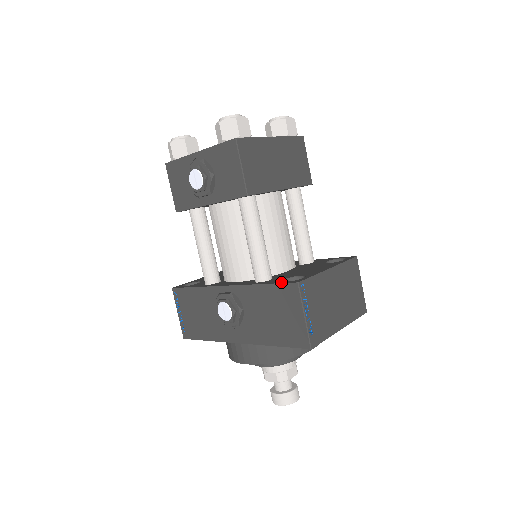
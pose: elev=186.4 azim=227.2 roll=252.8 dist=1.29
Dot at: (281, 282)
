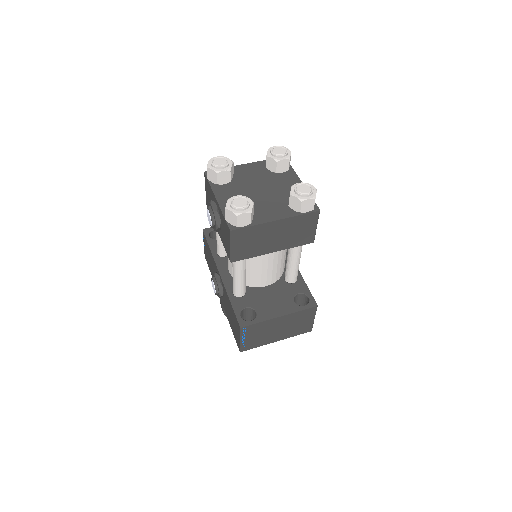
Dot at: (237, 314)
